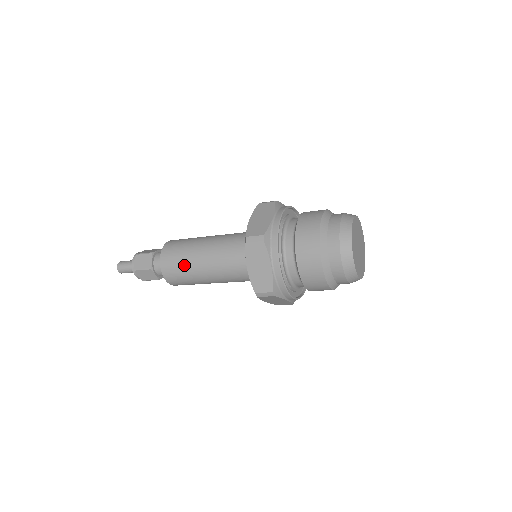
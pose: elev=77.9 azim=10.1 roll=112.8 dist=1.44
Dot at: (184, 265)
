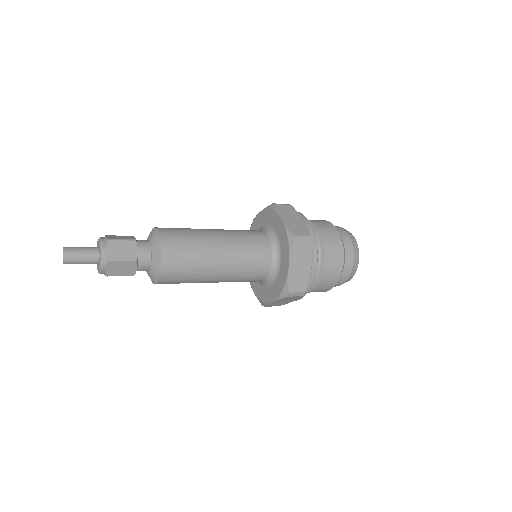
Dot at: (190, 282)
